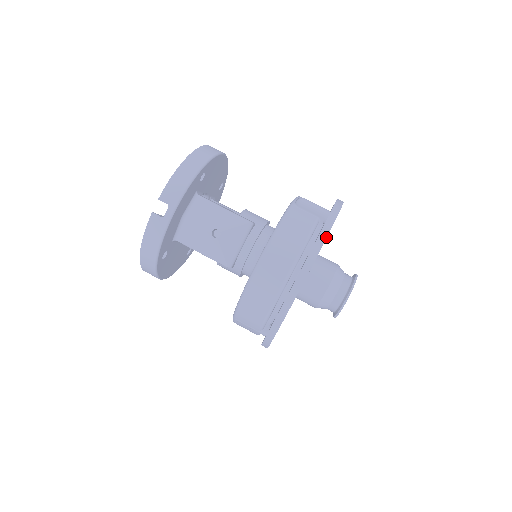
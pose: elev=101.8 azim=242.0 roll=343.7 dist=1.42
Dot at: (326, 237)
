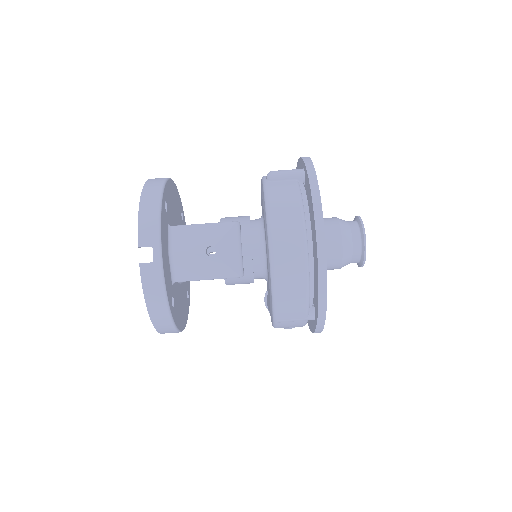
Dot at: (318, 188)
